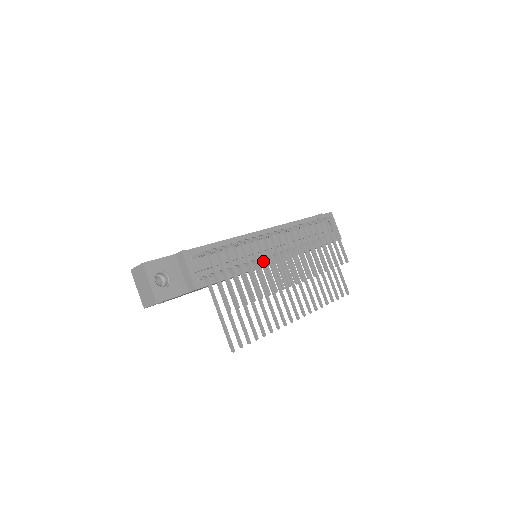
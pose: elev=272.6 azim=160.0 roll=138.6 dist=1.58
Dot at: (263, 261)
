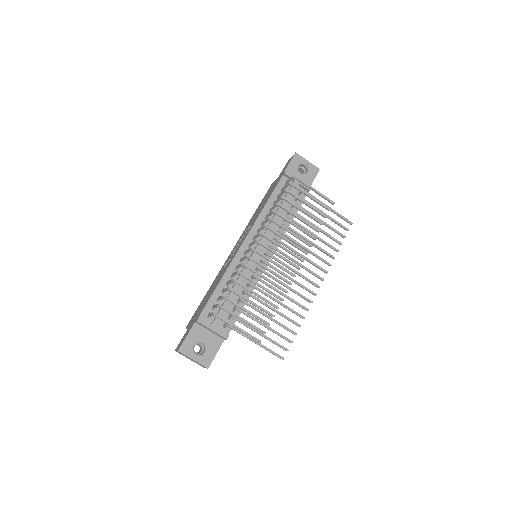
Dot at: (261, 277)
